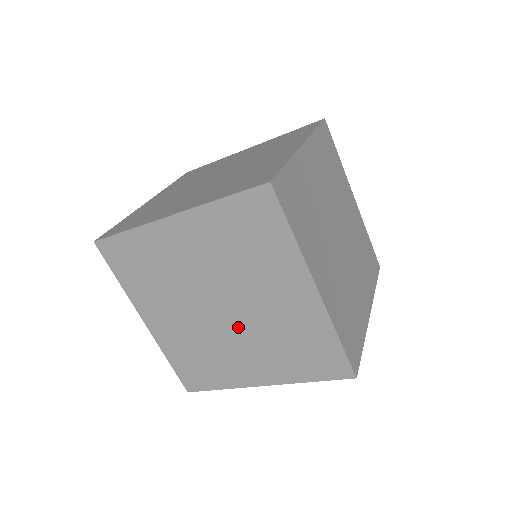
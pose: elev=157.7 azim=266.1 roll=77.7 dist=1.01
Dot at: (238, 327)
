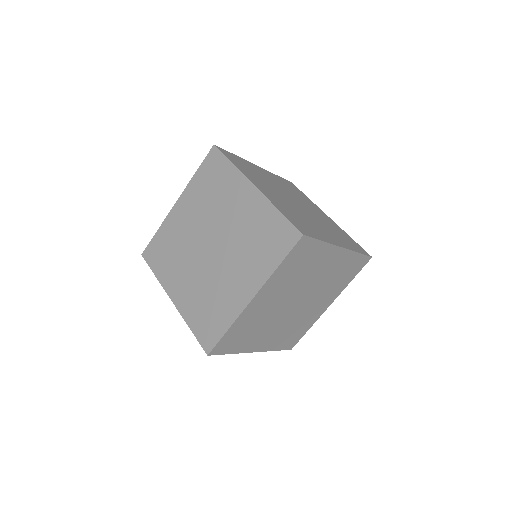
Dot at: occluded
